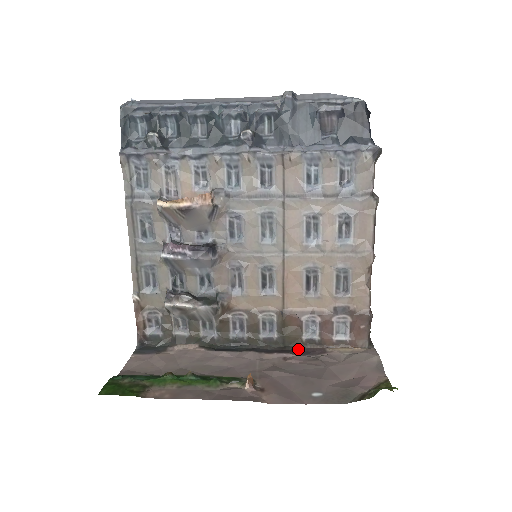
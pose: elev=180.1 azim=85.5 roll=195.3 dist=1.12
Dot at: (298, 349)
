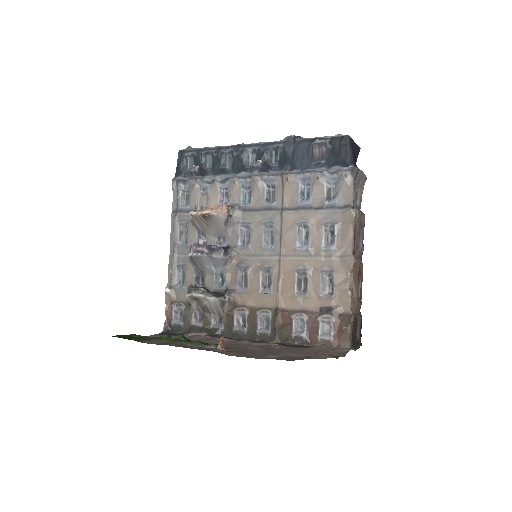
Dot at: (286, 344)
